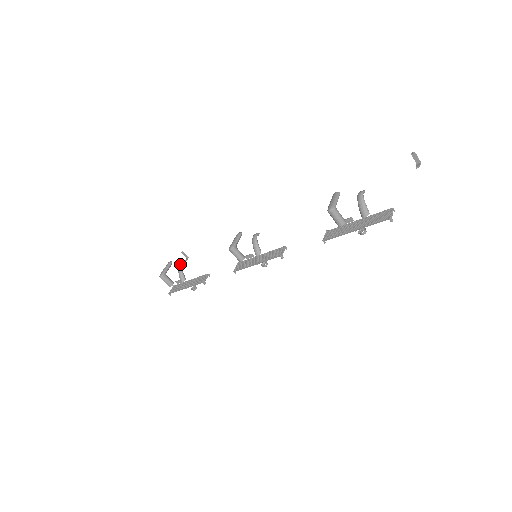
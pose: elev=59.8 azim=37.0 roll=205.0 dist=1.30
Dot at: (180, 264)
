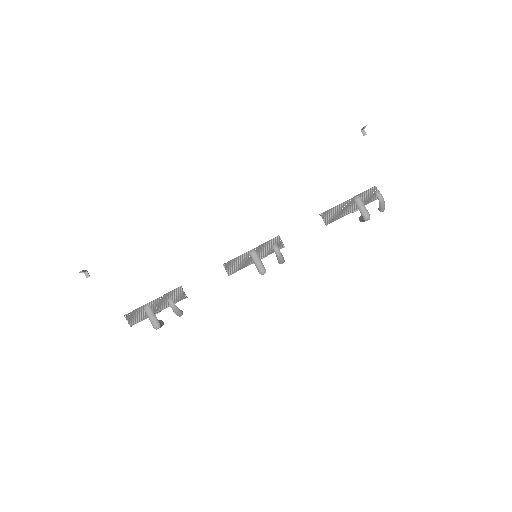
Dot at: (171, 304)
